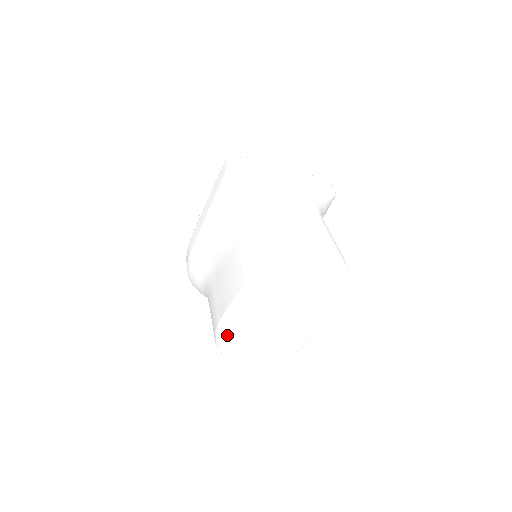
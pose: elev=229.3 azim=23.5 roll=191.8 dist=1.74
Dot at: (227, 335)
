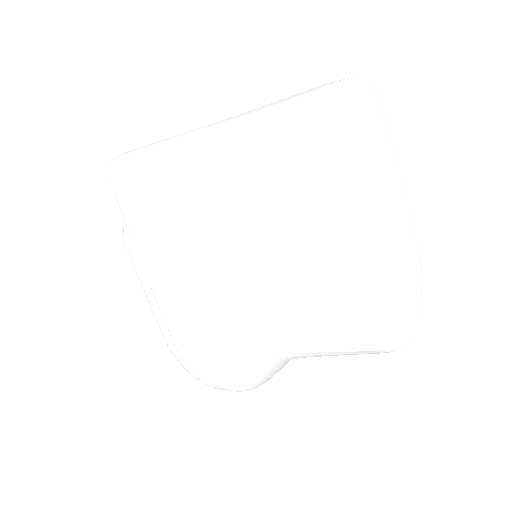
Dot at: (377, 305)
